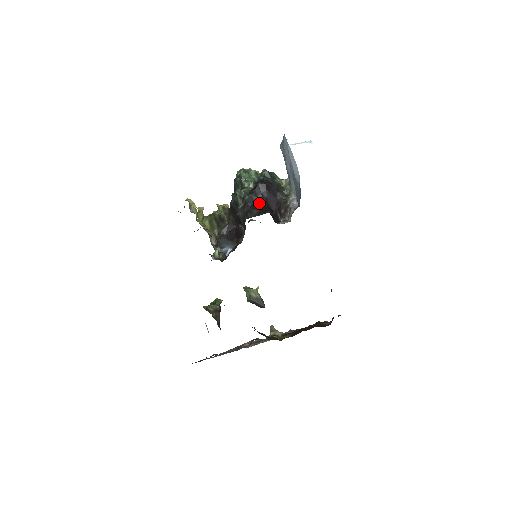
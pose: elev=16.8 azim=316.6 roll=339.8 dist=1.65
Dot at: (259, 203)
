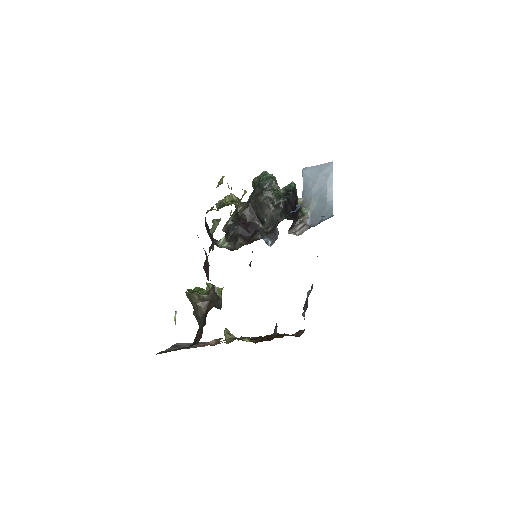
Dot at: (288, 209)
